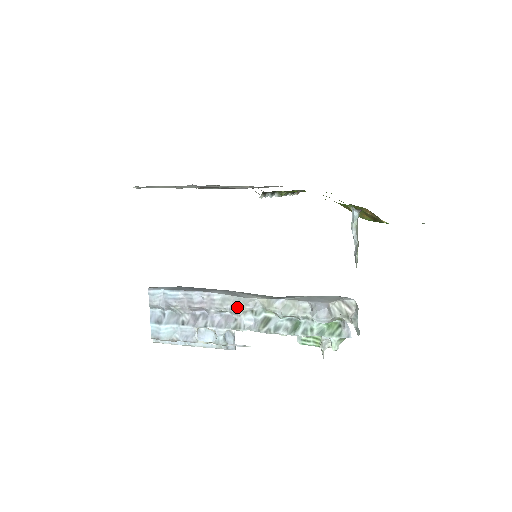
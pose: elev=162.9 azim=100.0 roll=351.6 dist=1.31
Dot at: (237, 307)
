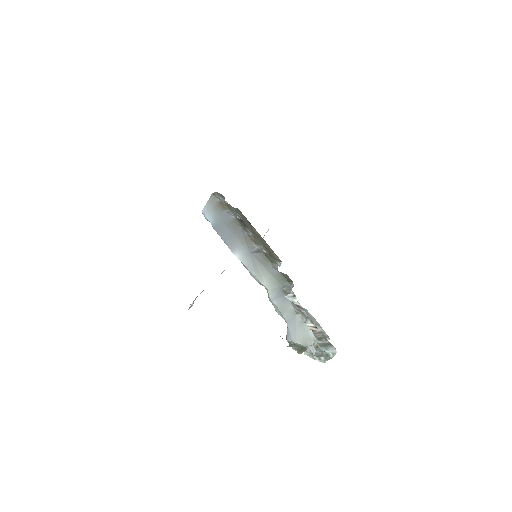
Dot at: occluded
